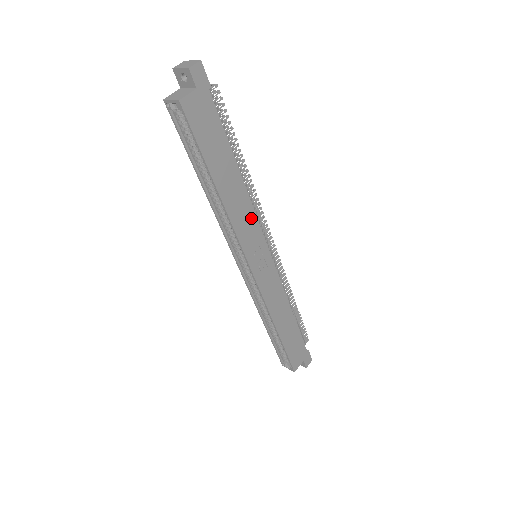
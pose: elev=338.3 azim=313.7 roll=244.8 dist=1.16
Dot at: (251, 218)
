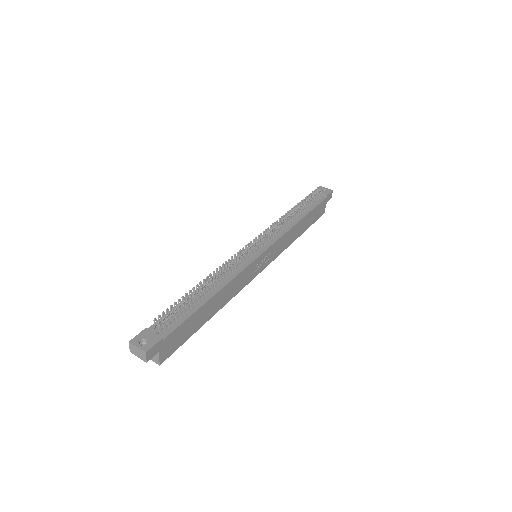
Dot at: (240, 277)
